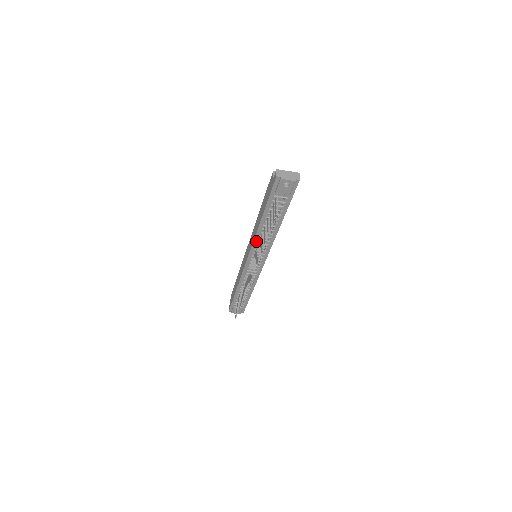
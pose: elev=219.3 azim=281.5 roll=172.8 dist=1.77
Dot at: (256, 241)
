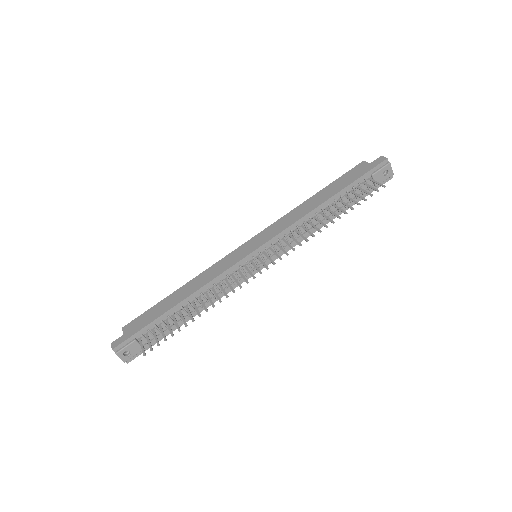
Dot at: (292, 227)
